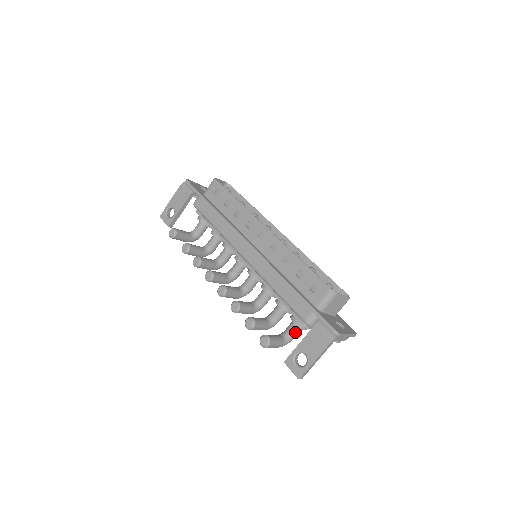
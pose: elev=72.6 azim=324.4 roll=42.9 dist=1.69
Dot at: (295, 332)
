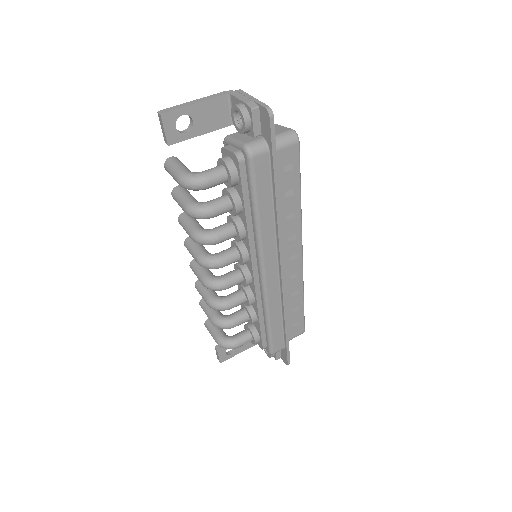
Dot at: (211, 169)
